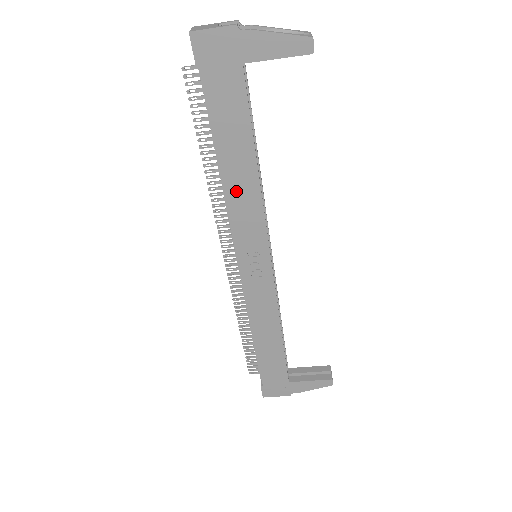
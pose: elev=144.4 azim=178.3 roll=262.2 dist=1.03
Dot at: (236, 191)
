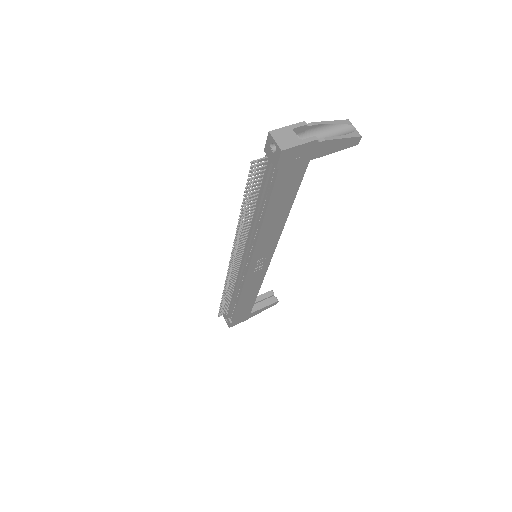
Dot at: (267, 231)
